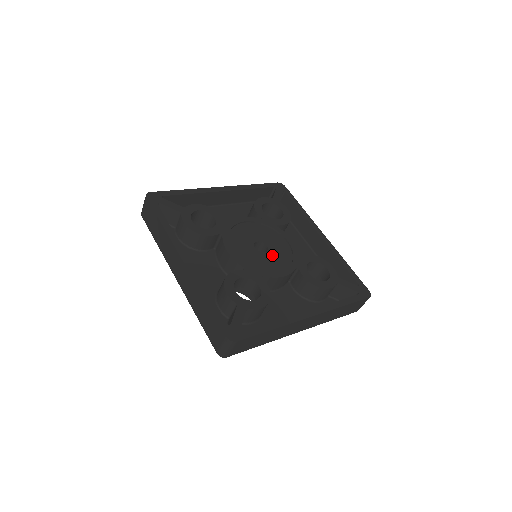
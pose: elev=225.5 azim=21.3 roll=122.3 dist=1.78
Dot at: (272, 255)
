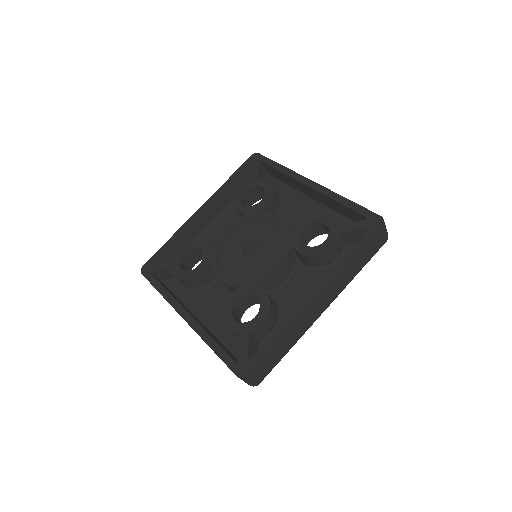
Dot at: (263, 250)
